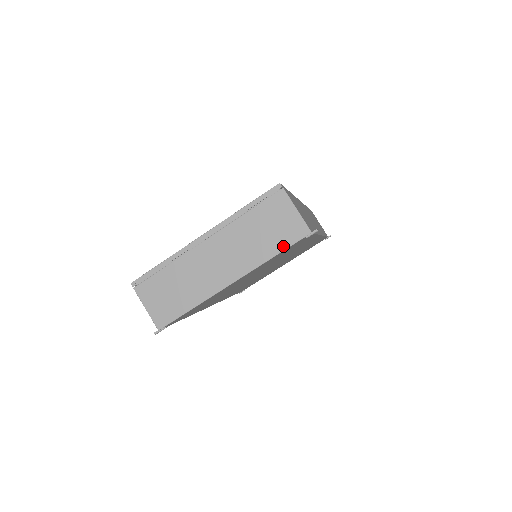
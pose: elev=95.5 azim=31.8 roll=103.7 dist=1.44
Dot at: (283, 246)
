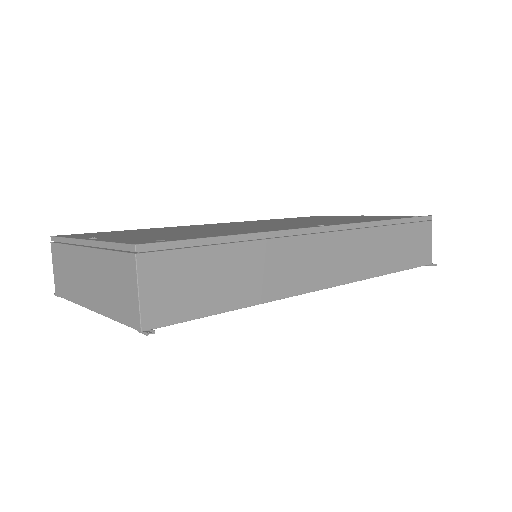
Dot at: (121, 318)
